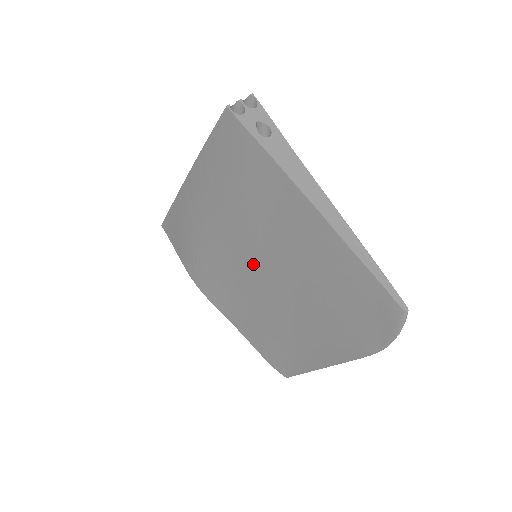
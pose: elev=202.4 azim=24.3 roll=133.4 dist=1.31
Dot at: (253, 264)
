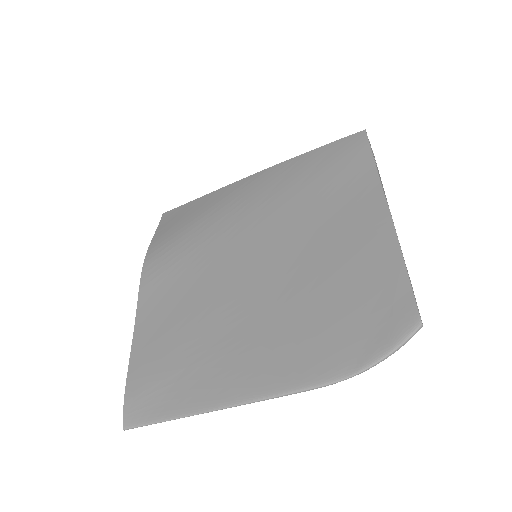
Dot at: (256, 249)
